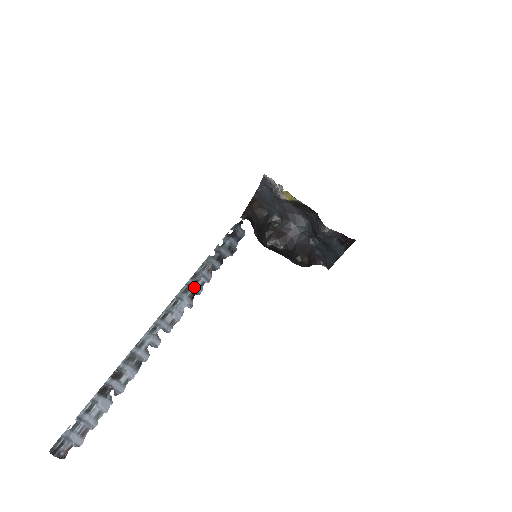
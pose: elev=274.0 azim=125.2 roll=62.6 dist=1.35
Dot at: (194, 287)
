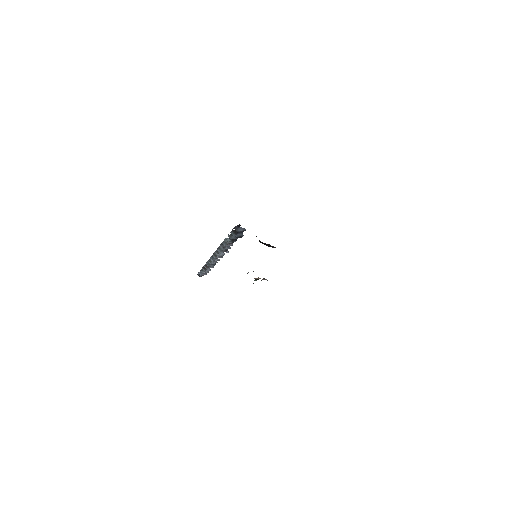
Dot at: (224, 250)
